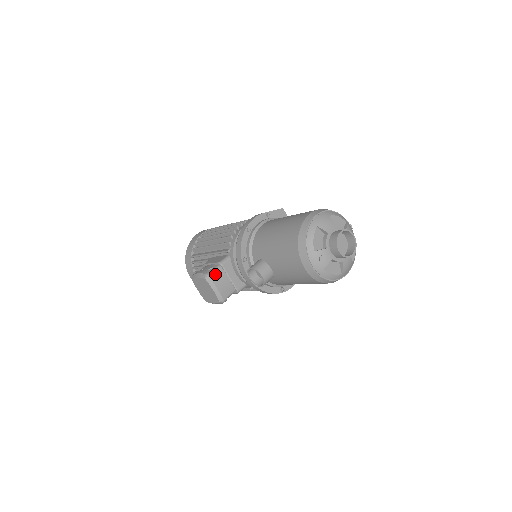
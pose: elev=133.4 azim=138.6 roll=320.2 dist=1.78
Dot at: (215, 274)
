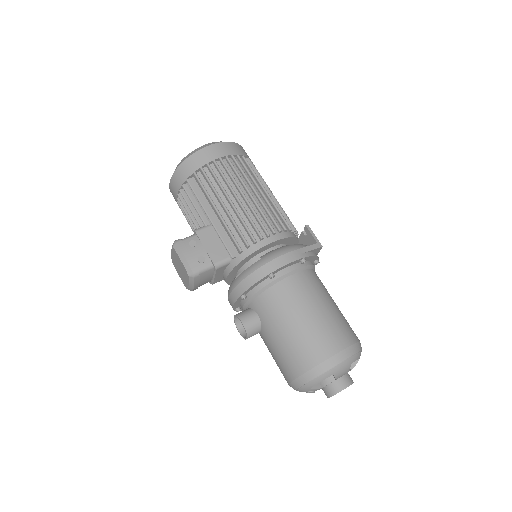
Dot at: (202, 274)
